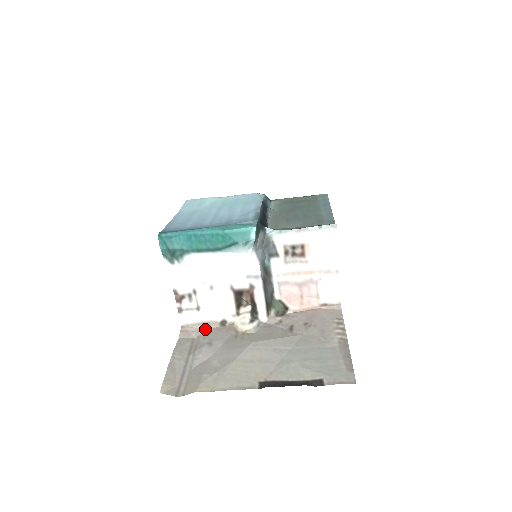
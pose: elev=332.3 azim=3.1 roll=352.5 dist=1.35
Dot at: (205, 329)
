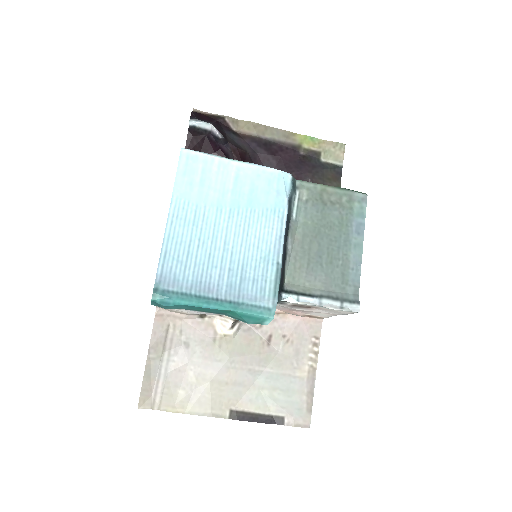
Dot at: (182, 318)
